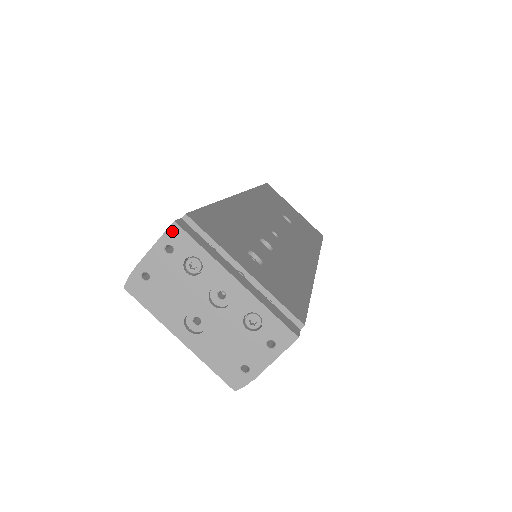
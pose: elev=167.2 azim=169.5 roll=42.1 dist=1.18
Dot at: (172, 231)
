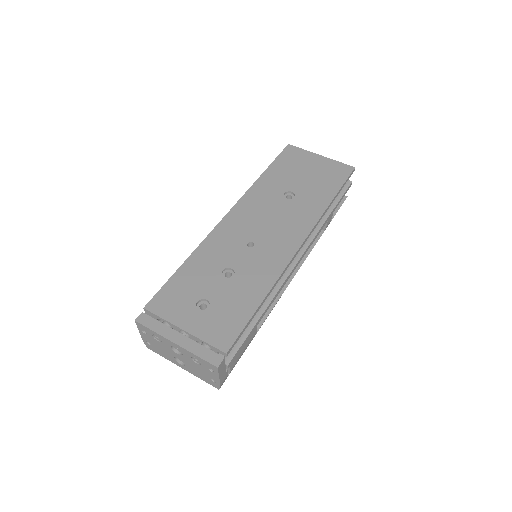
Dot at: (138, 325)
